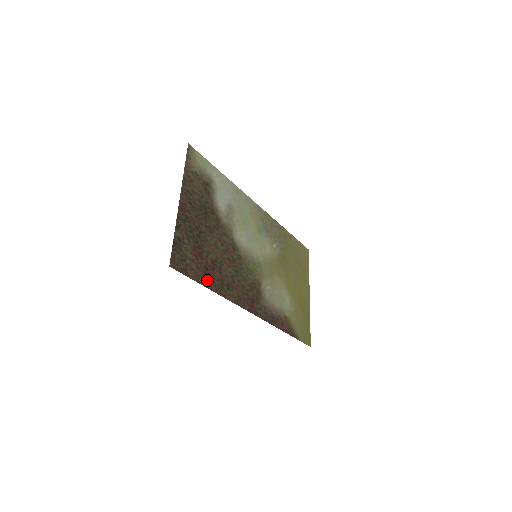
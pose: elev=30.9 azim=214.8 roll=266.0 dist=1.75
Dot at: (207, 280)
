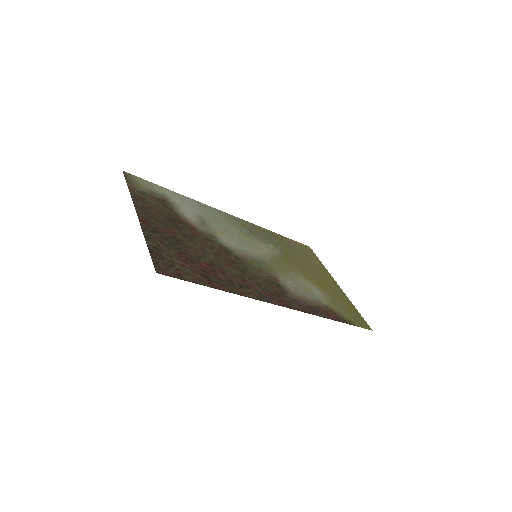
Dot at: (211, 282)
